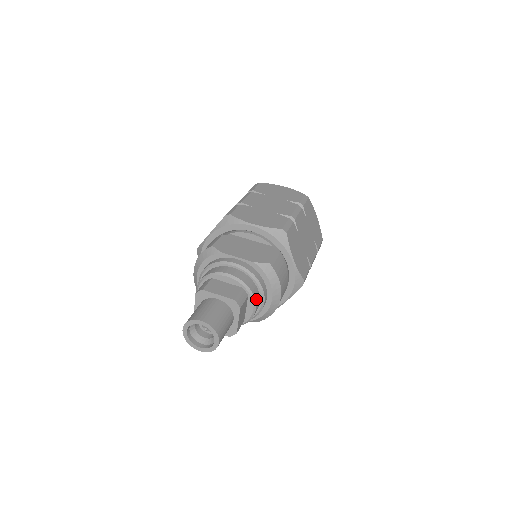
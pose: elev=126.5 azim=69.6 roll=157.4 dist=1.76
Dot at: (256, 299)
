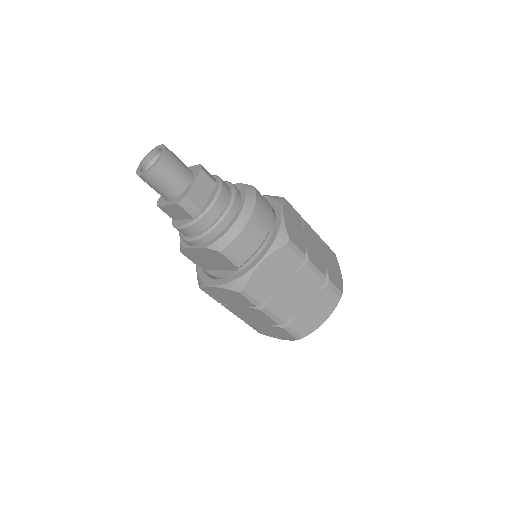
Dot at: (223, 191)
